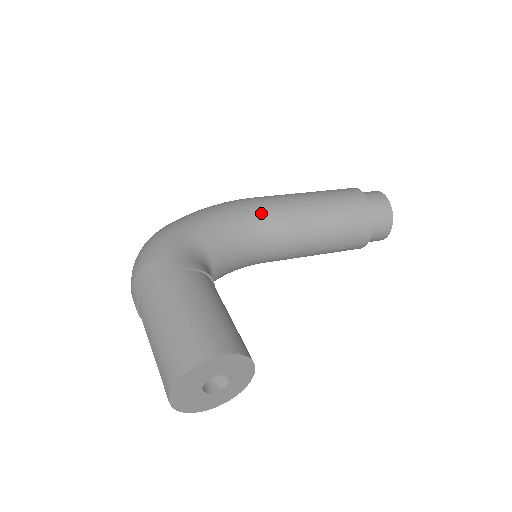
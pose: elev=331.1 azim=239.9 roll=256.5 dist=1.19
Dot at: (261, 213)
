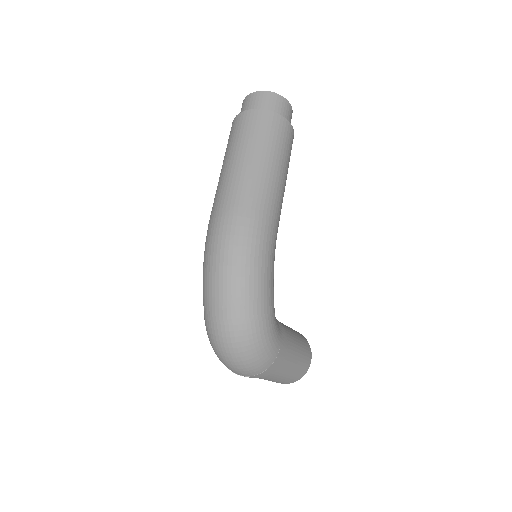
Dot at: occluded
